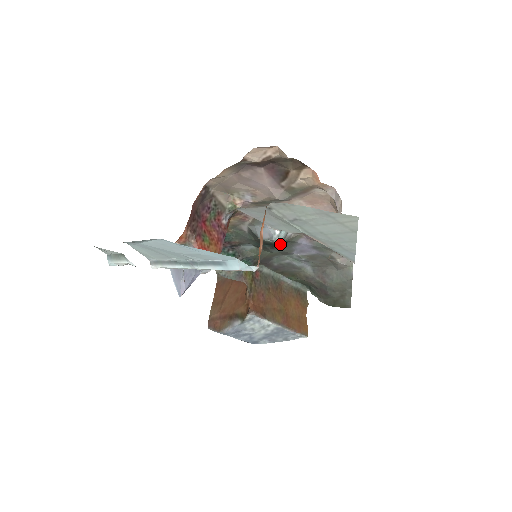
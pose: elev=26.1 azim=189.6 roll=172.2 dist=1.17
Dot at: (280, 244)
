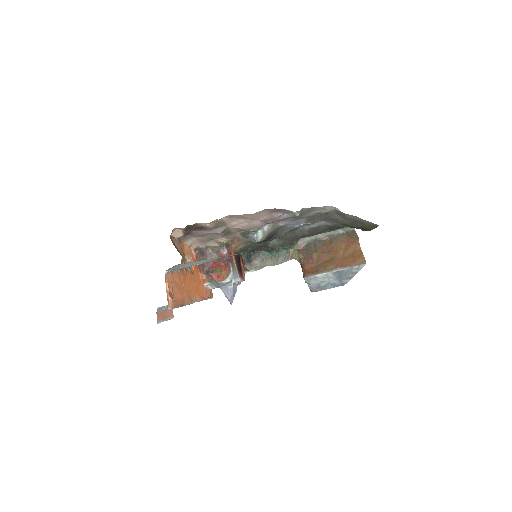
Dot at: (273, 234)
